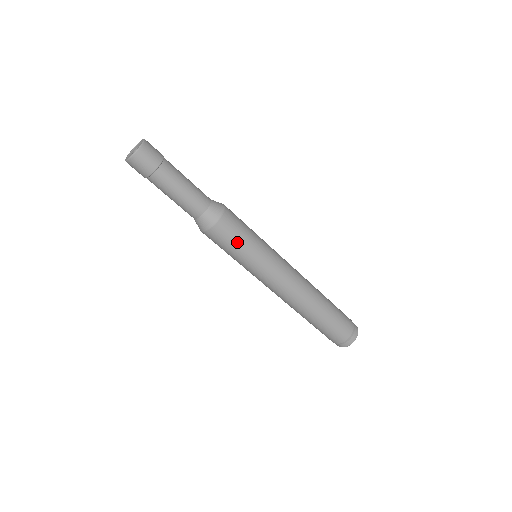
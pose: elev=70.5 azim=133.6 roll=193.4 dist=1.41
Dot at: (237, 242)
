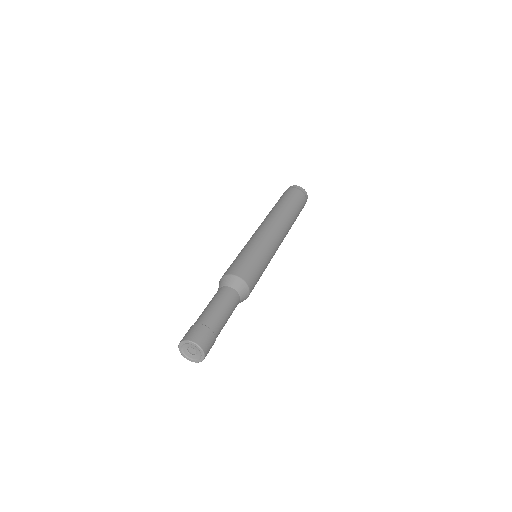
Dot at: (259, 275)
